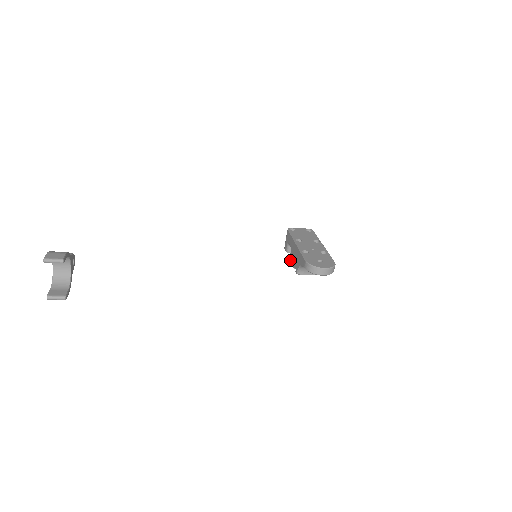
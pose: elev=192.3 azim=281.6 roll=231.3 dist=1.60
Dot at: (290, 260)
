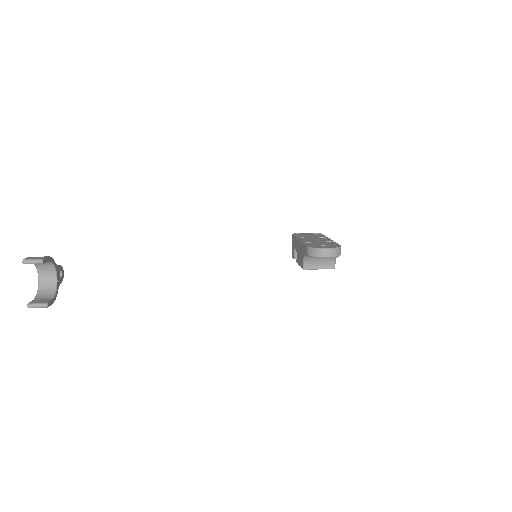
Dot at: (297, 262)
